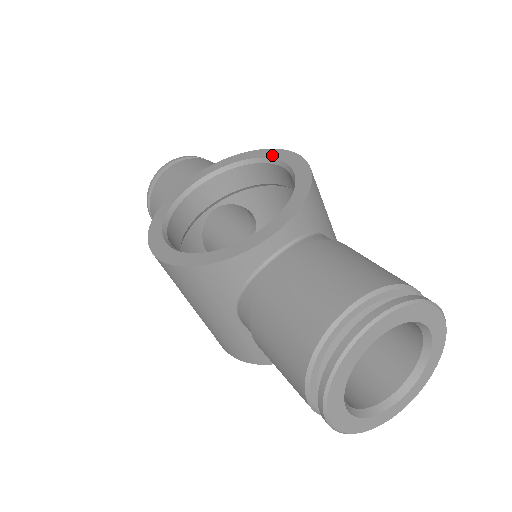
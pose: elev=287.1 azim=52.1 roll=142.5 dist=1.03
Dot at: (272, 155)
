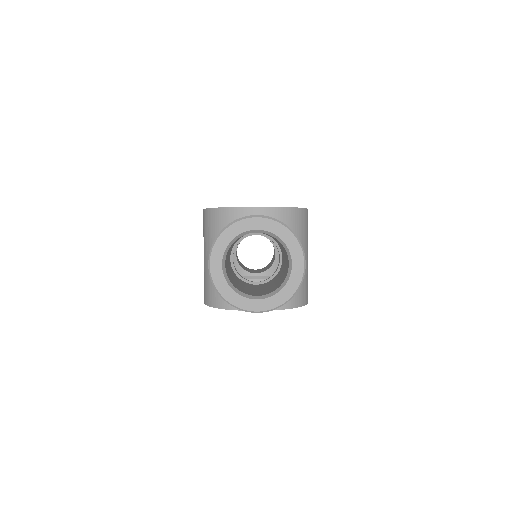
Dot at: occluded
